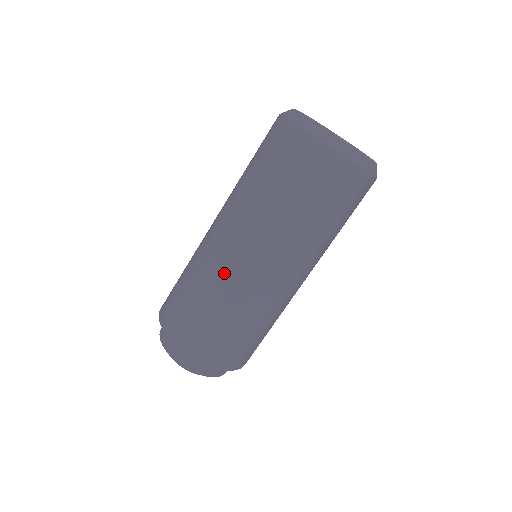
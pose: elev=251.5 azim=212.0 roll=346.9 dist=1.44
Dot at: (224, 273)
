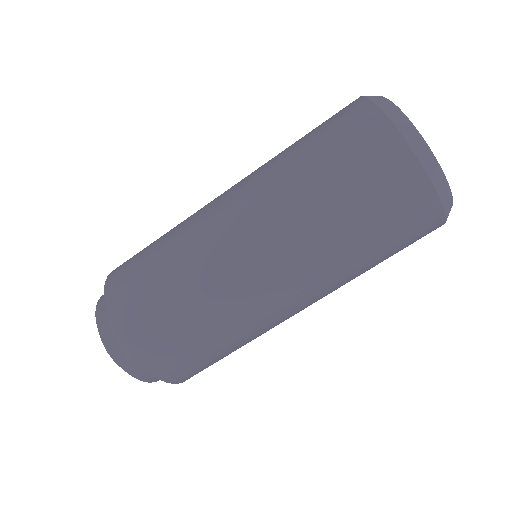
Dot at: (197, 222)
